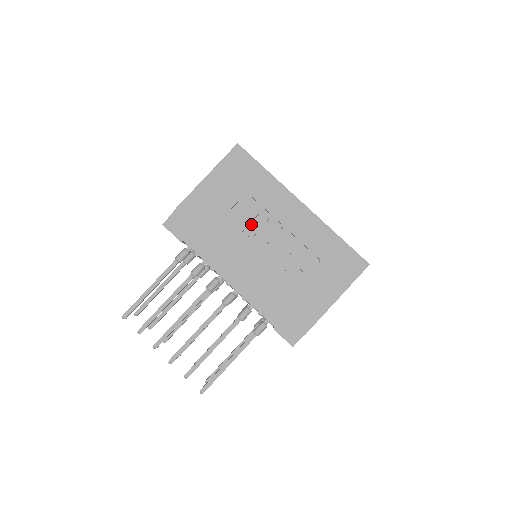
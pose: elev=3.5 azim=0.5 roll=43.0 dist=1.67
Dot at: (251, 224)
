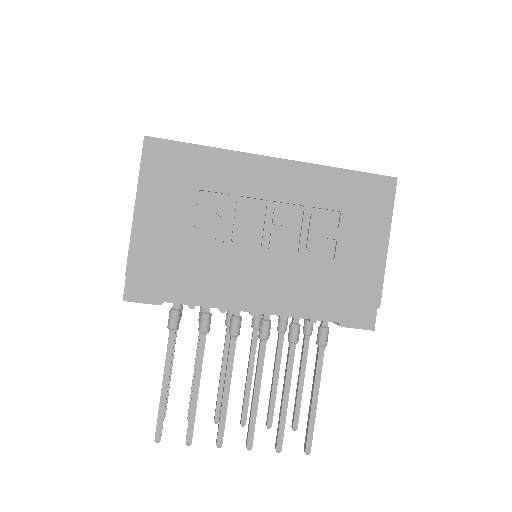
Dot at: (231, 225)
